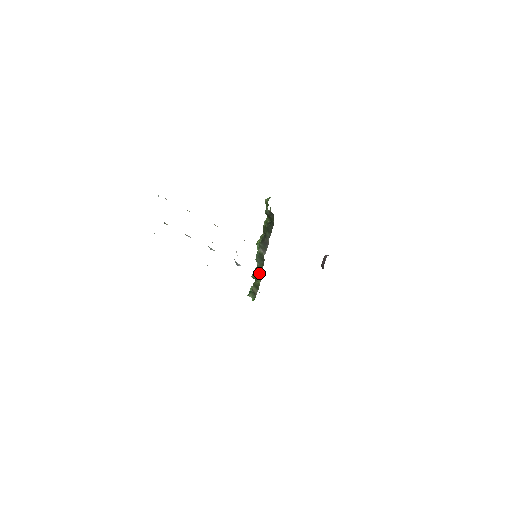
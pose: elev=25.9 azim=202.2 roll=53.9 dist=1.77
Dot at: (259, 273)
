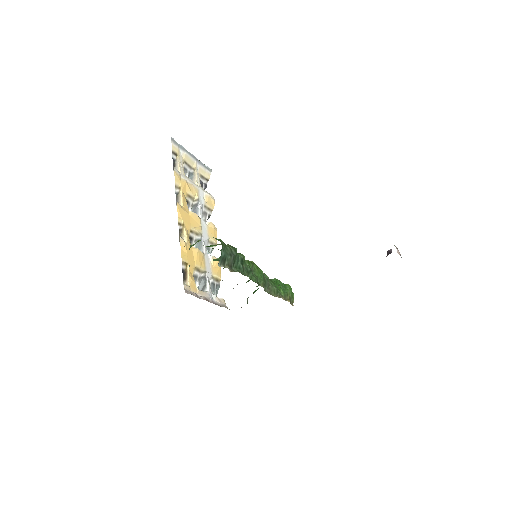
Dot at: occluded
